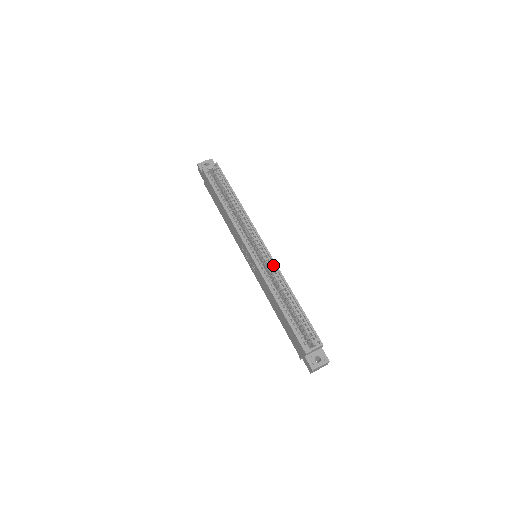
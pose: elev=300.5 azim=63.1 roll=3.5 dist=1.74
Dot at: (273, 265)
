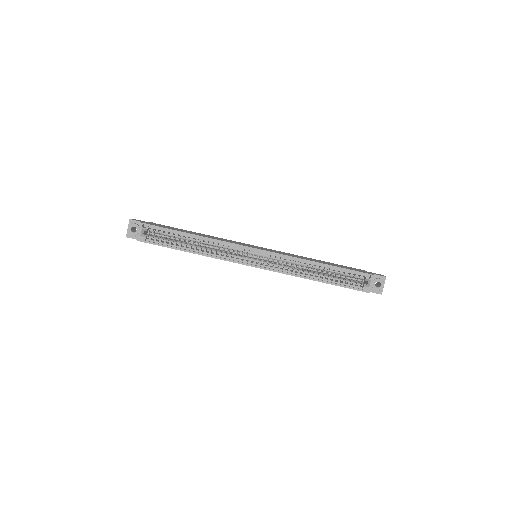
Dot at: (281, 257)
